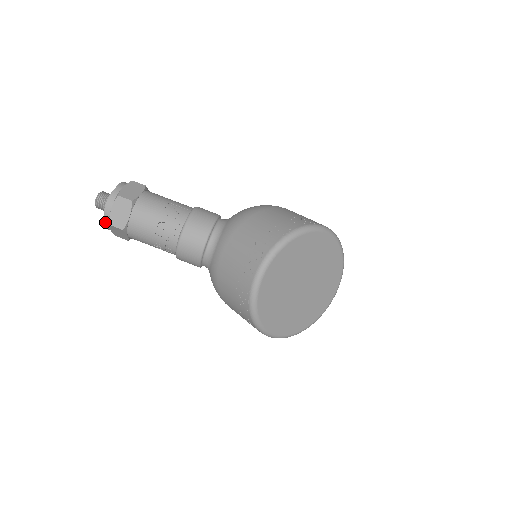
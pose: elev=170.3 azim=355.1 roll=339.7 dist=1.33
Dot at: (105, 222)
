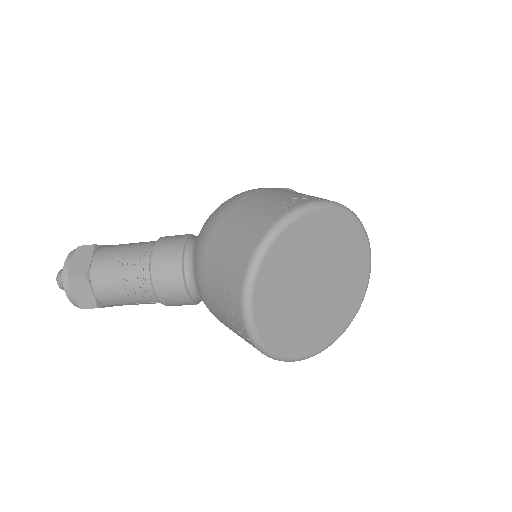
Dot at: (77, 306)
